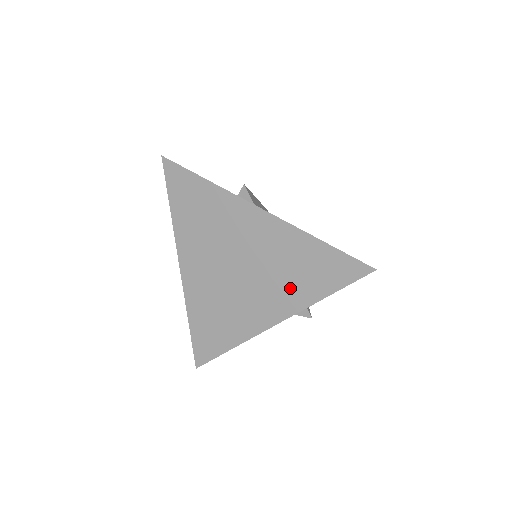
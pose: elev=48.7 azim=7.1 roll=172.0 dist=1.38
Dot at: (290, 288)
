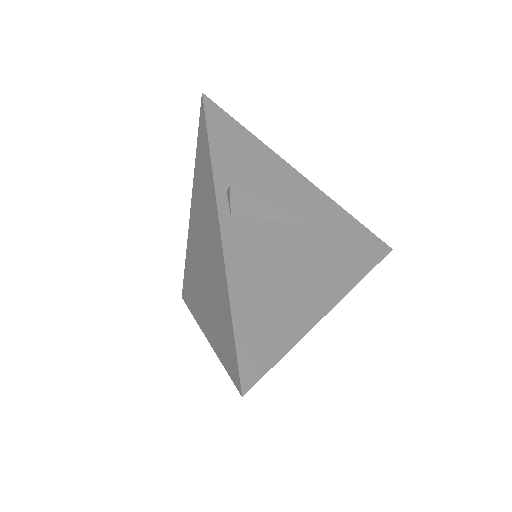
Dot at: (213, 320)
